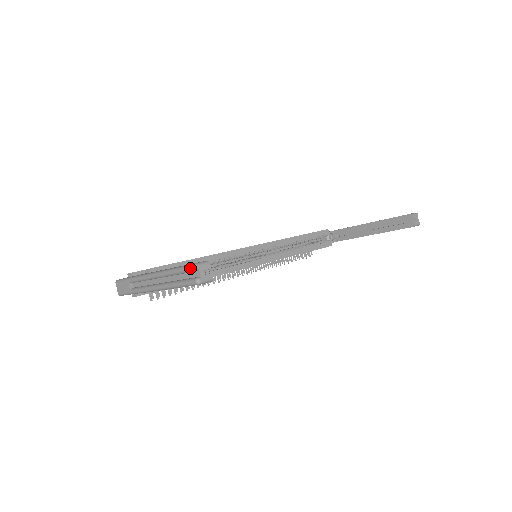
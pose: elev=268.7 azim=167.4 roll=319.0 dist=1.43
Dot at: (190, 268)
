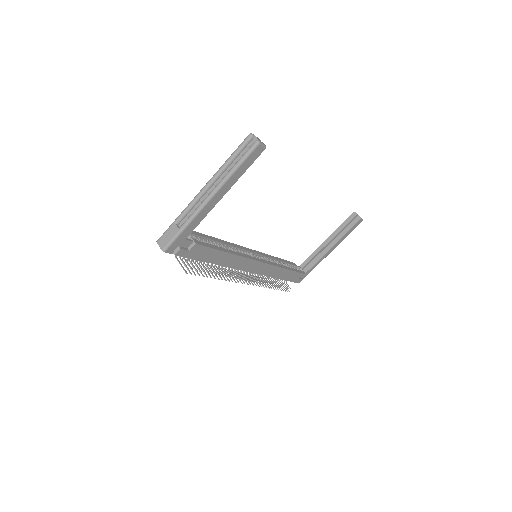
Dot at: (247, 137)
